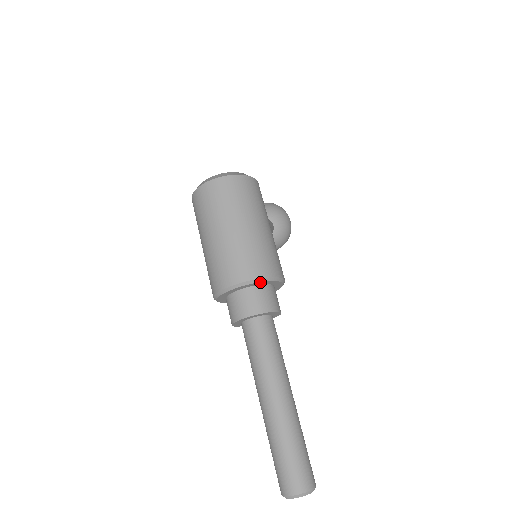
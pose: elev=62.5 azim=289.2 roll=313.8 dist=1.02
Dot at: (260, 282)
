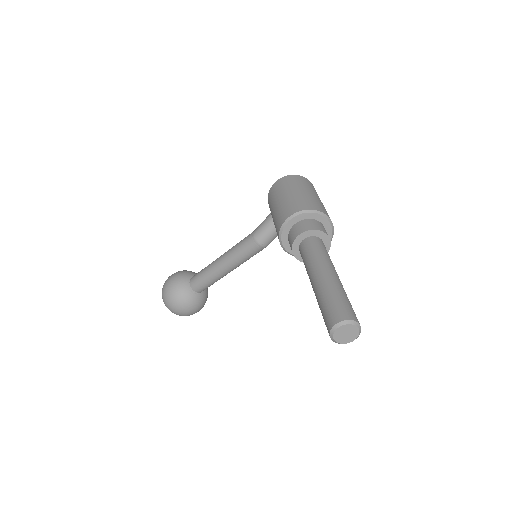
Dot at: (331, 227)
